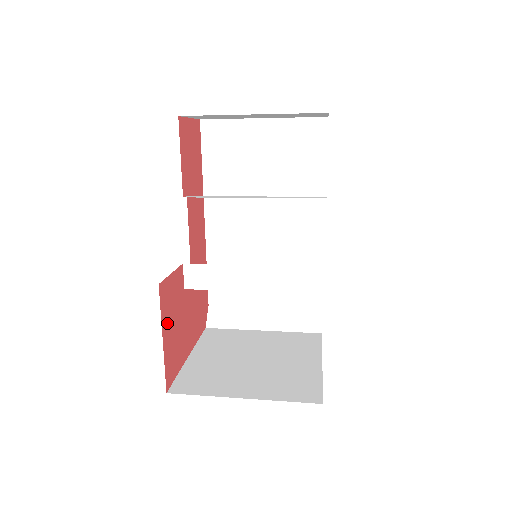
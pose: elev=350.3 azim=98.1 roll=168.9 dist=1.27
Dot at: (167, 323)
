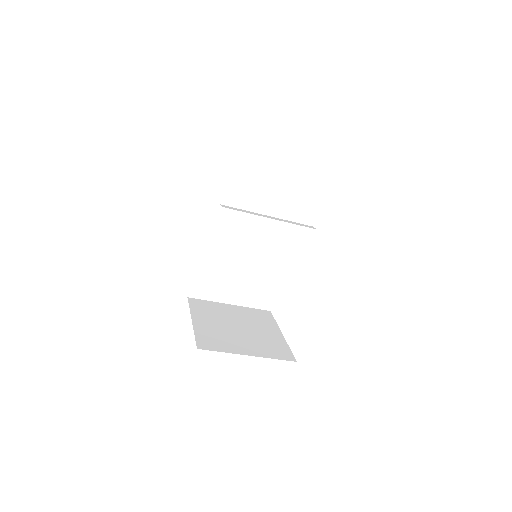
Dot at: occluded
